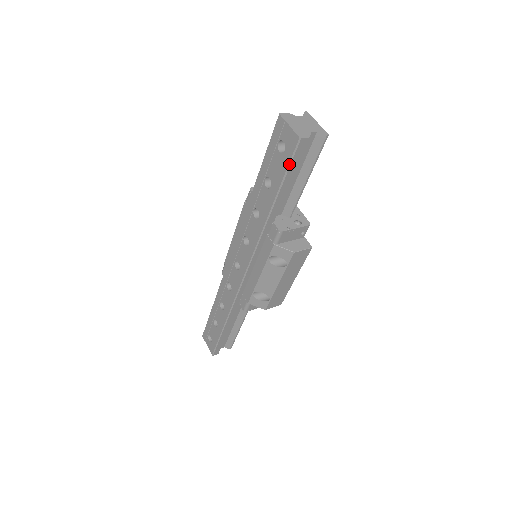
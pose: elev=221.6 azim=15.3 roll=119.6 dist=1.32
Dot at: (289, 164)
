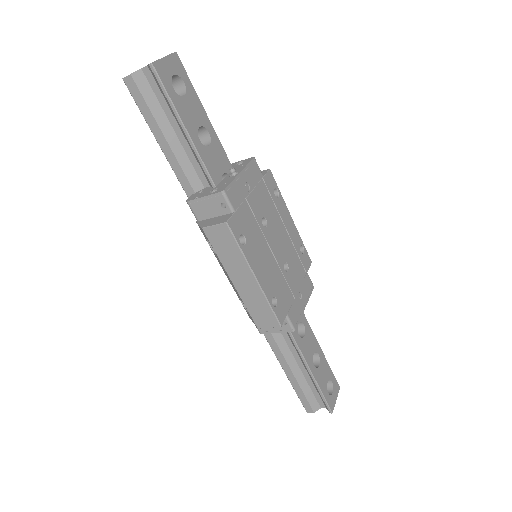
Dot at: (142, 113)
